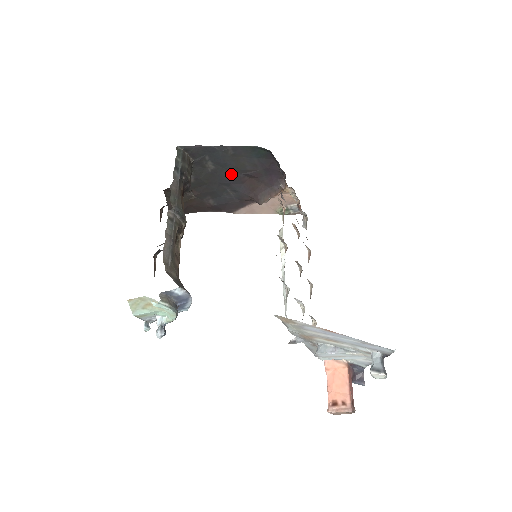
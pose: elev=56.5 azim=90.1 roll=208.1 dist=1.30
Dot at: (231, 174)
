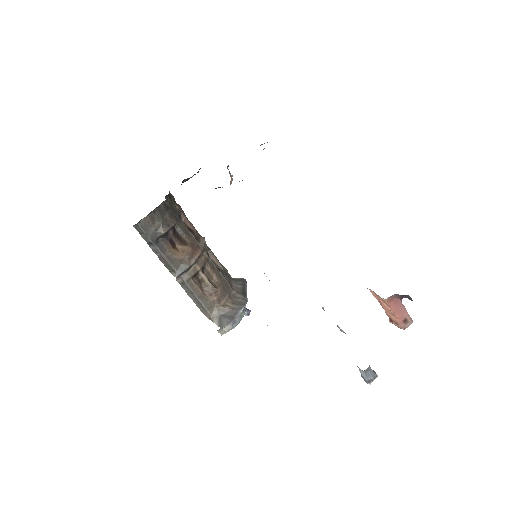
Dot at: occluded
